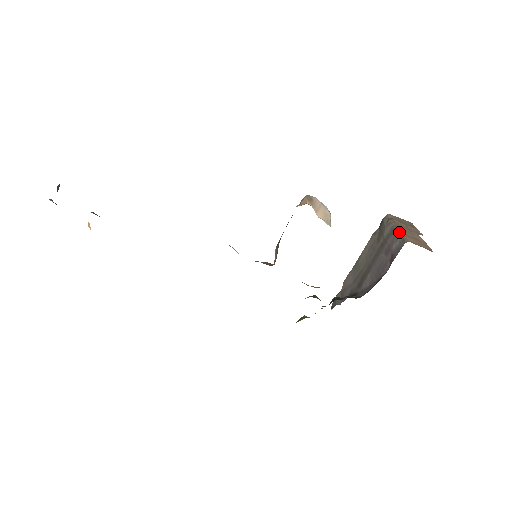
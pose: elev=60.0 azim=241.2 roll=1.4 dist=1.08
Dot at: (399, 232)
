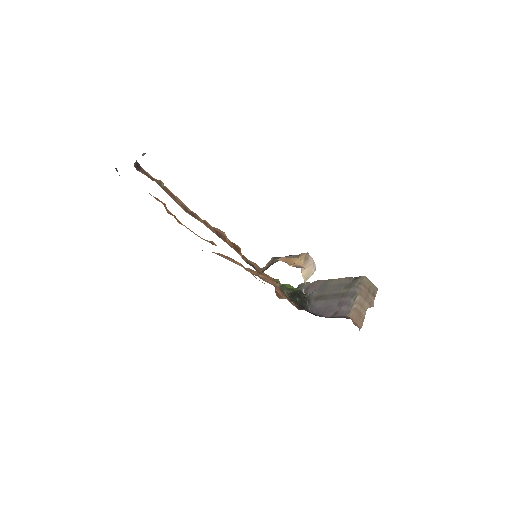
Dot at: (353, 302)
